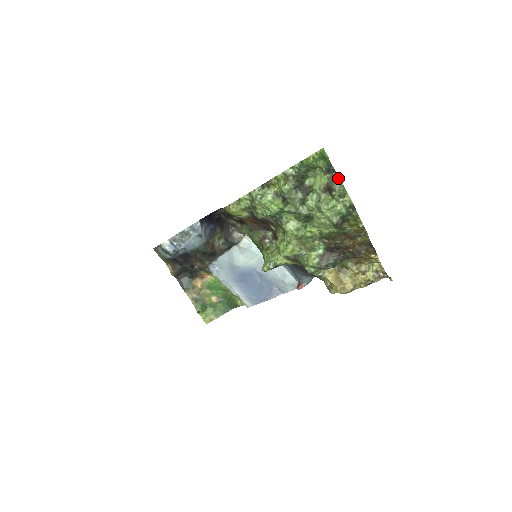
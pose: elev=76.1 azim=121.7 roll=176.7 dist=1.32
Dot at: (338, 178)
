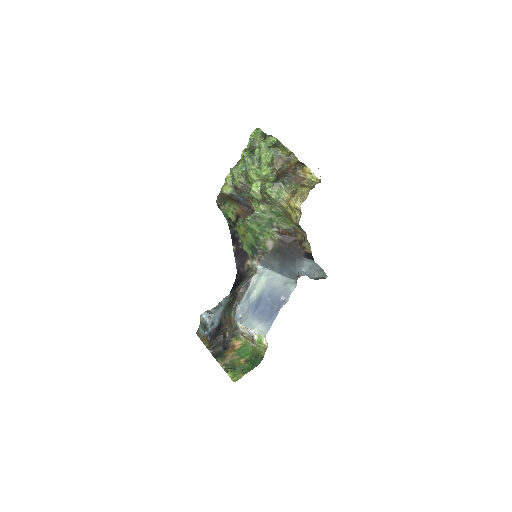
Dot at: (268, 135)
